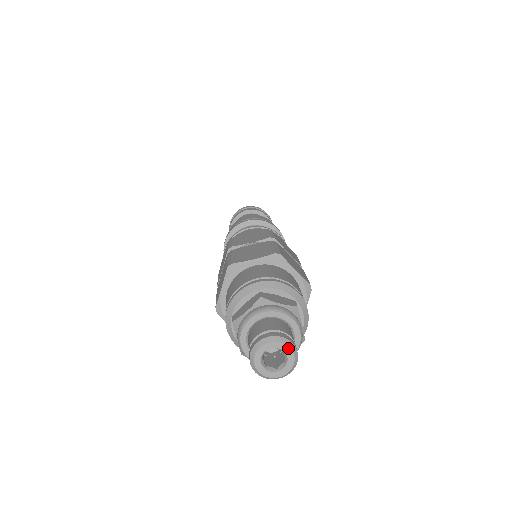
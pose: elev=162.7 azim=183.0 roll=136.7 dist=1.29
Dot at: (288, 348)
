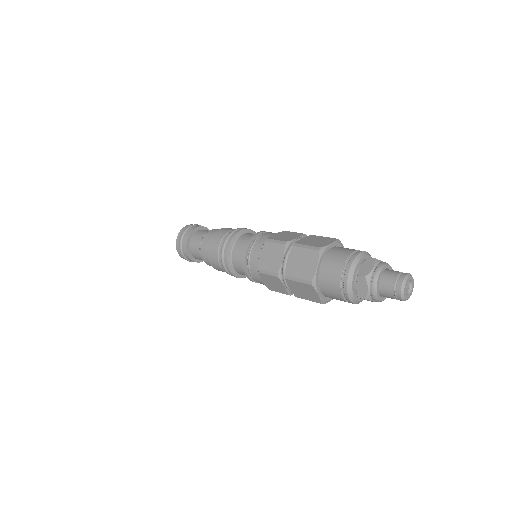
Dot at: (413, 280)
